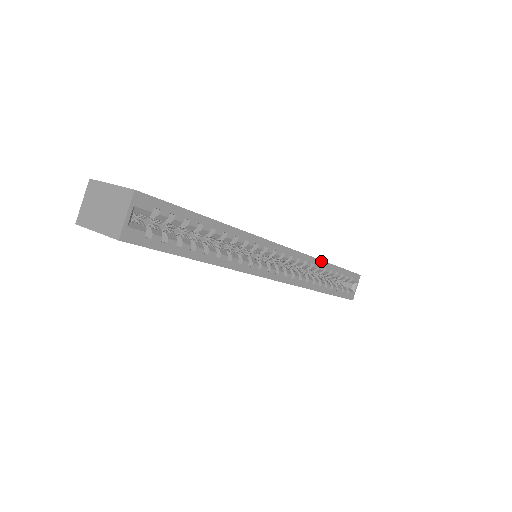
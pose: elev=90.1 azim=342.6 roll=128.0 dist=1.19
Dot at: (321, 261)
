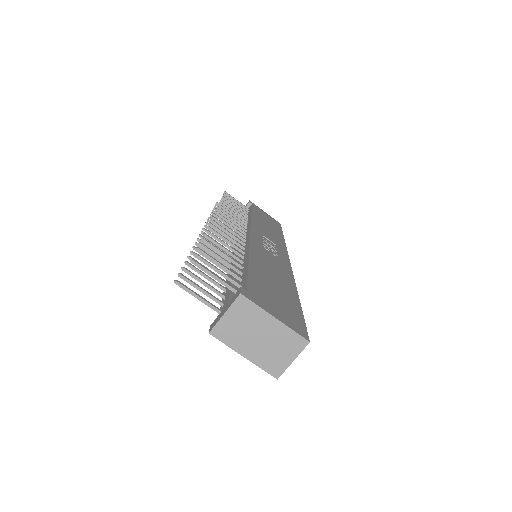
Dot at: (285, 243)
